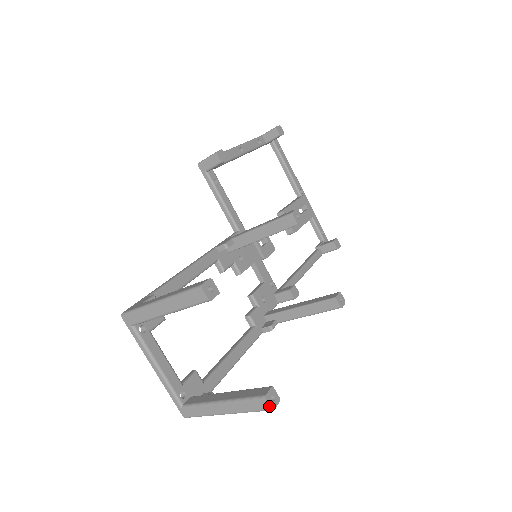
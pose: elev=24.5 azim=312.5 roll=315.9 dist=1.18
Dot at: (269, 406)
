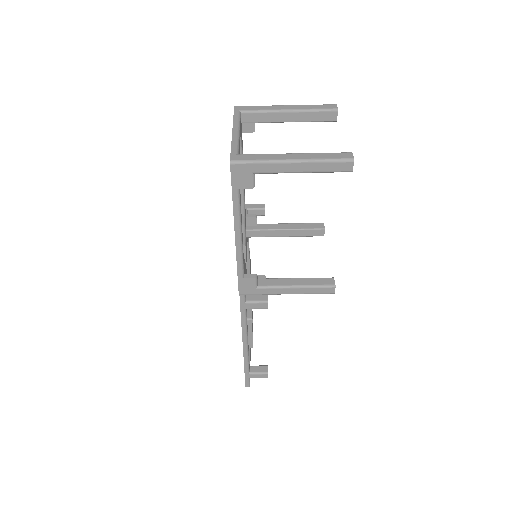
Dot at: (353, 156)
